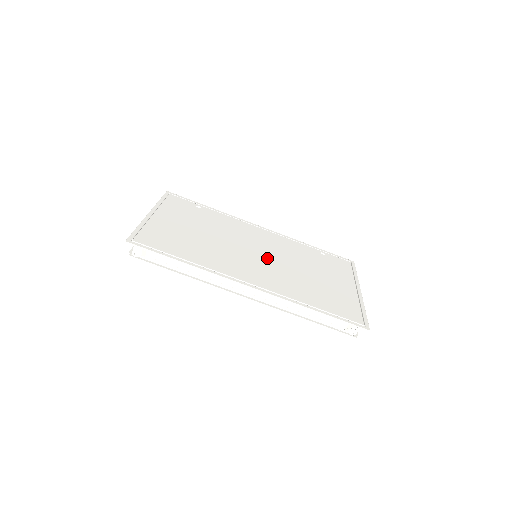
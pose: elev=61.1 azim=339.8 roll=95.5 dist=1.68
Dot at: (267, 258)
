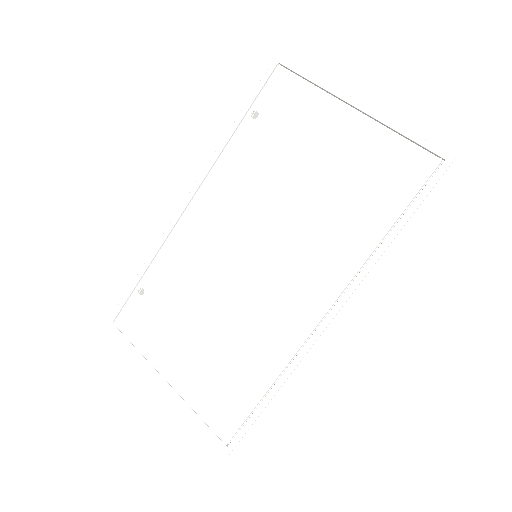
Dot at: (265, 244)
